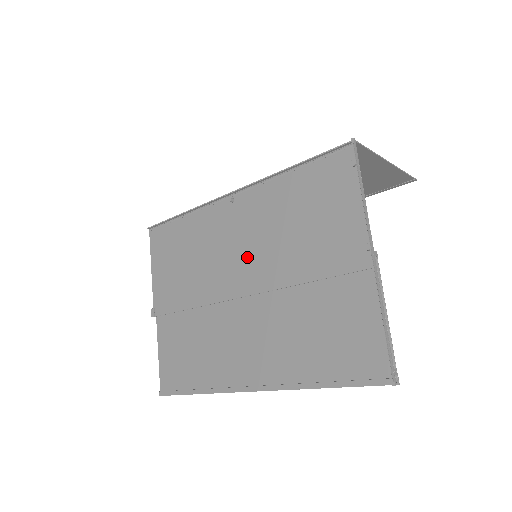
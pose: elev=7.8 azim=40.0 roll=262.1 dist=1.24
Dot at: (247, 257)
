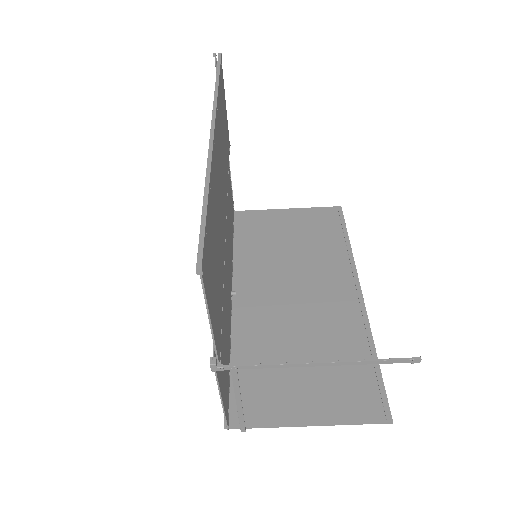
Dot at: occluded
